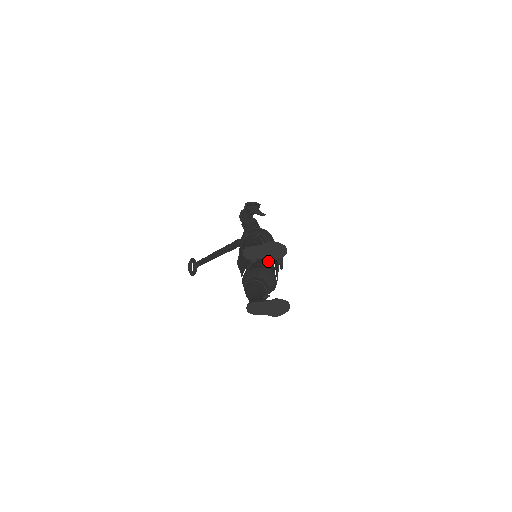
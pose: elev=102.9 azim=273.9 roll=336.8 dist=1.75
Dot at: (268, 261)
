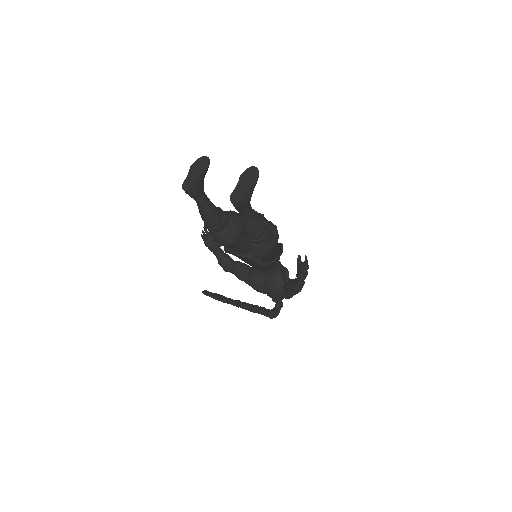
Dot at: occluded
